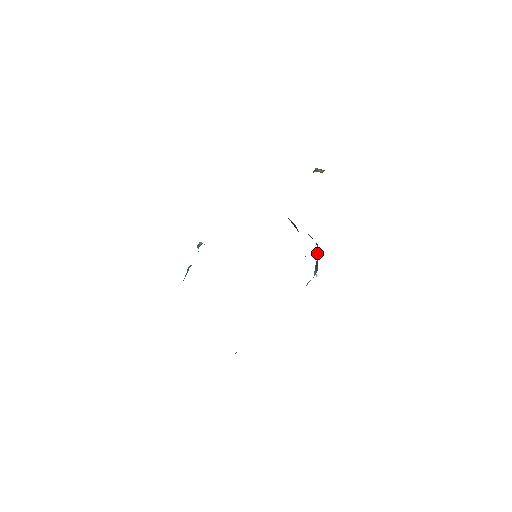
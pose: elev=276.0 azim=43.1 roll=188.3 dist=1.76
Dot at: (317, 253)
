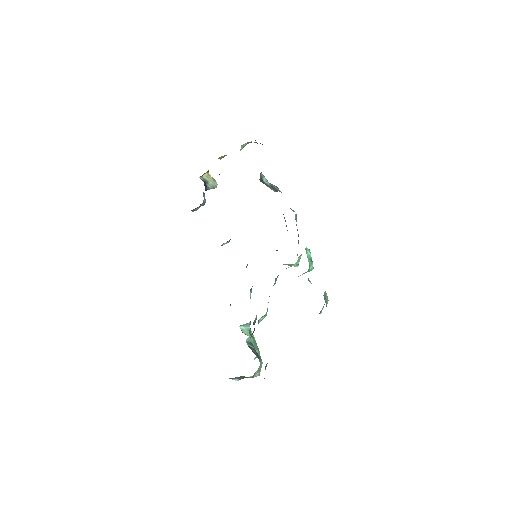
Dot at: occluded
